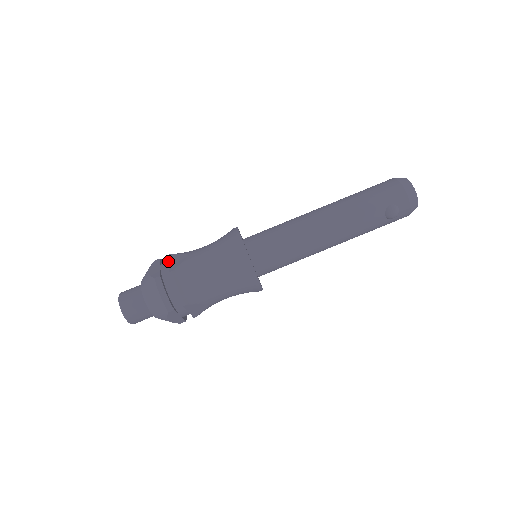
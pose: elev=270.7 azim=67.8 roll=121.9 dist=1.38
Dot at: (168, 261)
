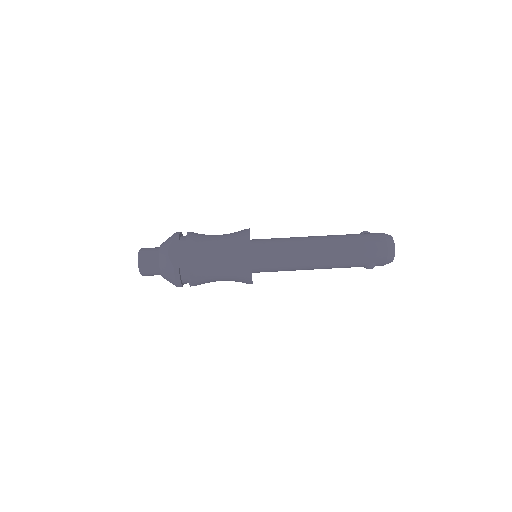
Dot at: (186, 248)
